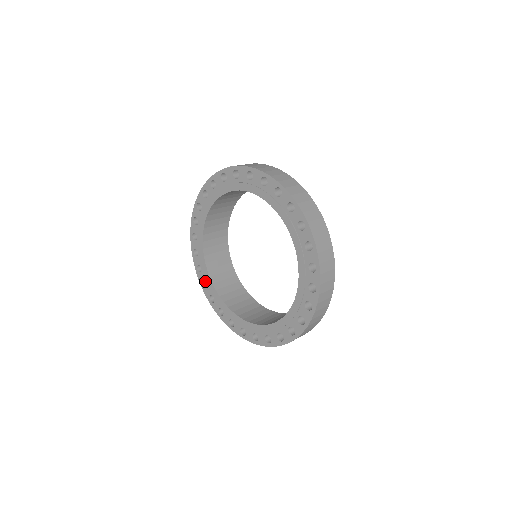
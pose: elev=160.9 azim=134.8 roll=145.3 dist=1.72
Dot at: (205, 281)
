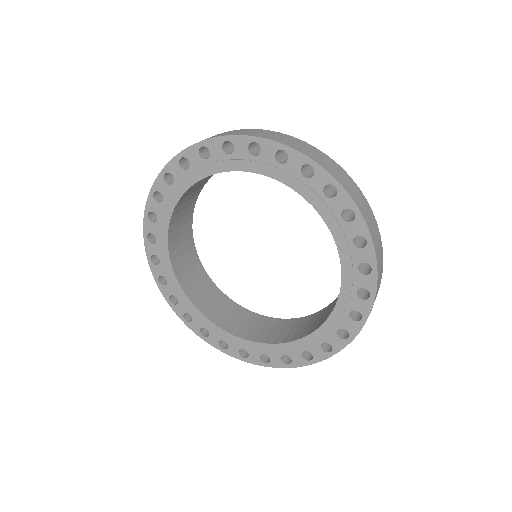
Dot at: occluded
